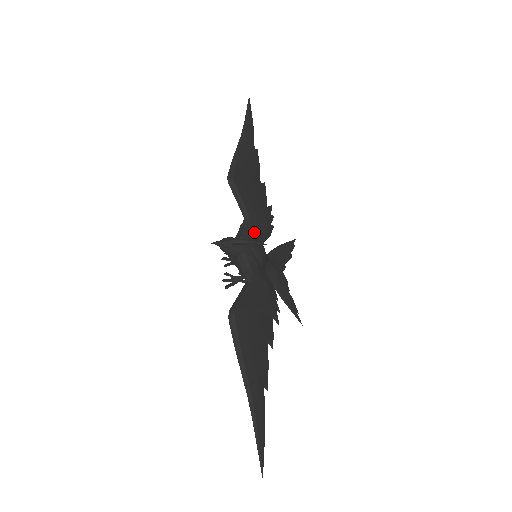
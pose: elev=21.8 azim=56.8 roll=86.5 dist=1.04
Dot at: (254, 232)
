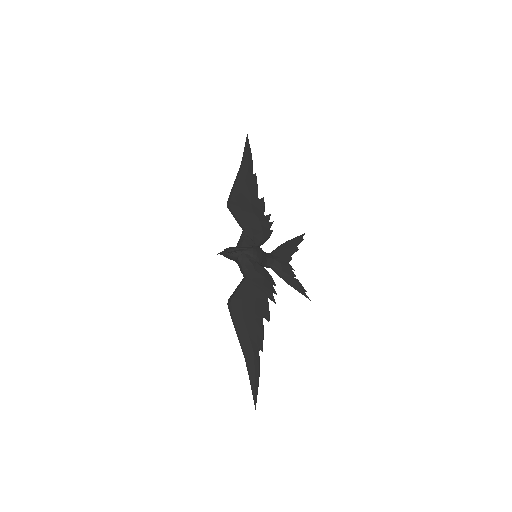
Dot at: (249, 239)
